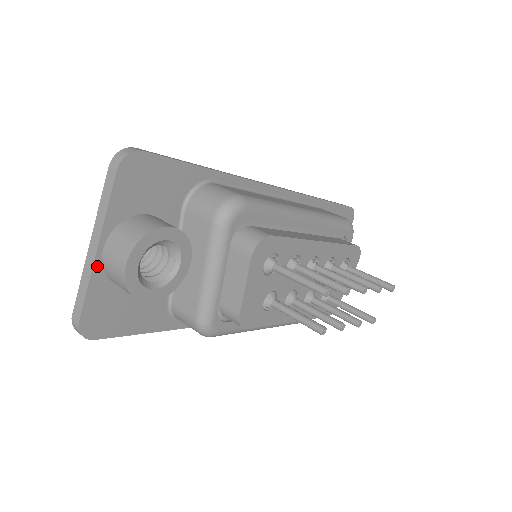
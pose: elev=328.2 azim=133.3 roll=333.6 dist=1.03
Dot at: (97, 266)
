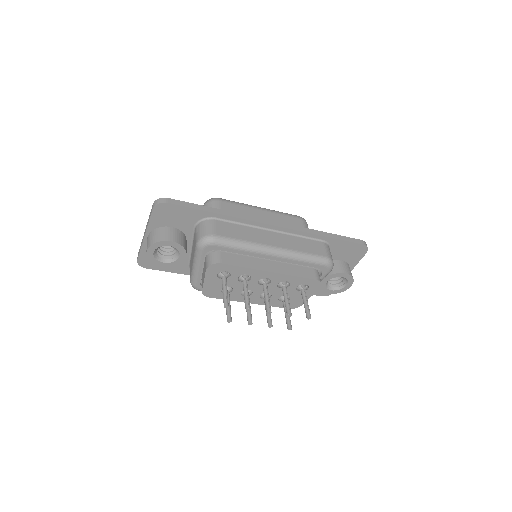
Dot at: (145, 242)
